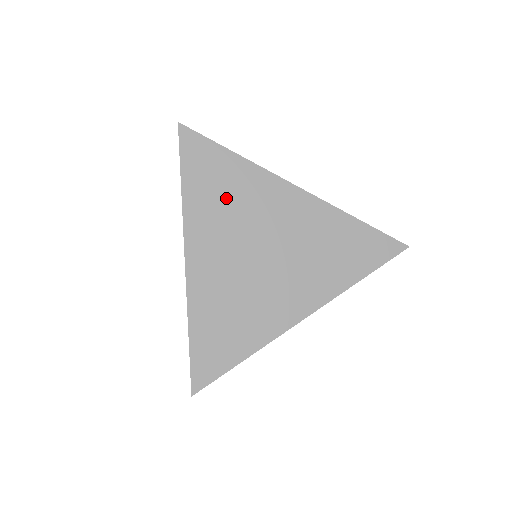
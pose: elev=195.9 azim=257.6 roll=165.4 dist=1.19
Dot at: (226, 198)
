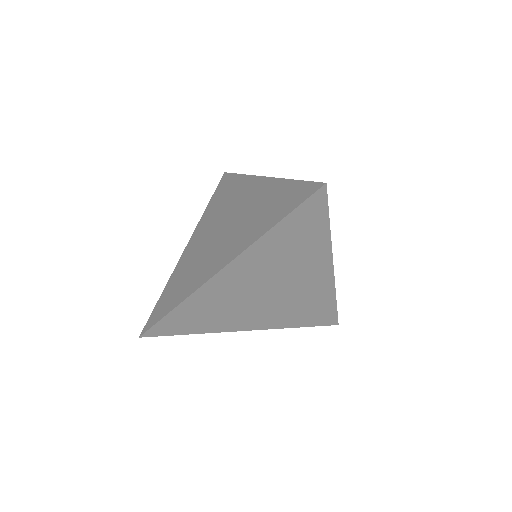
Dot at: (223, 202)
